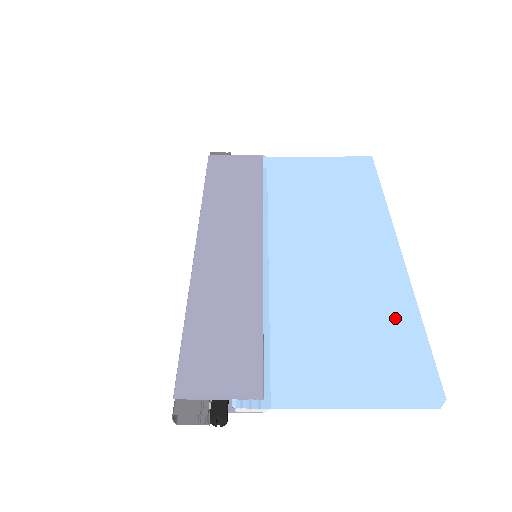
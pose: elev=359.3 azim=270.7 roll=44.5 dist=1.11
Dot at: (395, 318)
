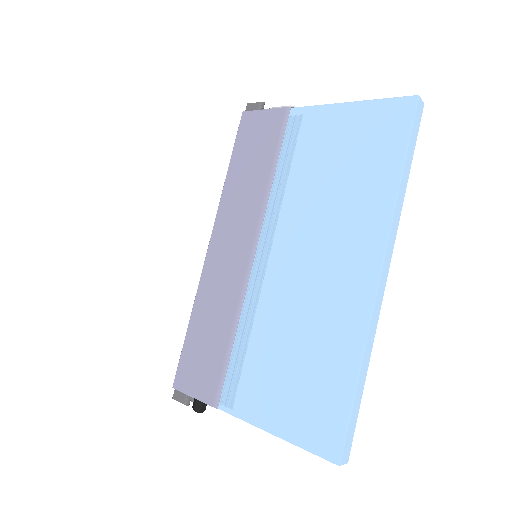
Dot at: (334, 367)
